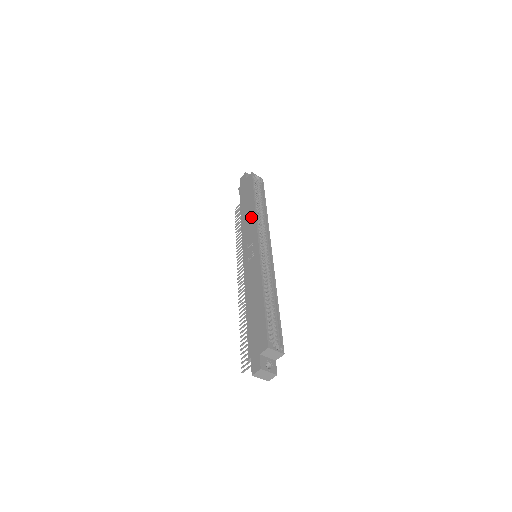
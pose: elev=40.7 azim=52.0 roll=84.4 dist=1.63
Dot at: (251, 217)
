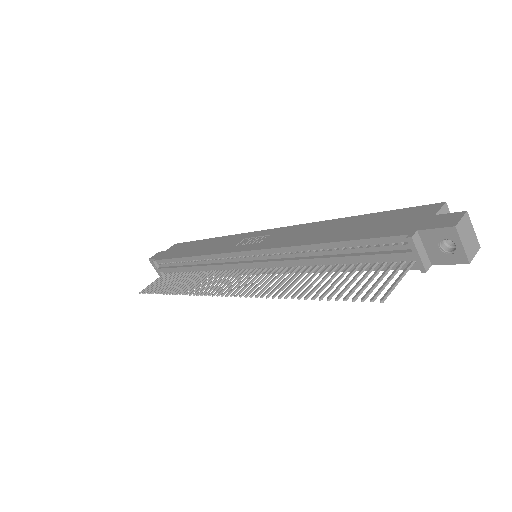
Dot at: (218, 241)
